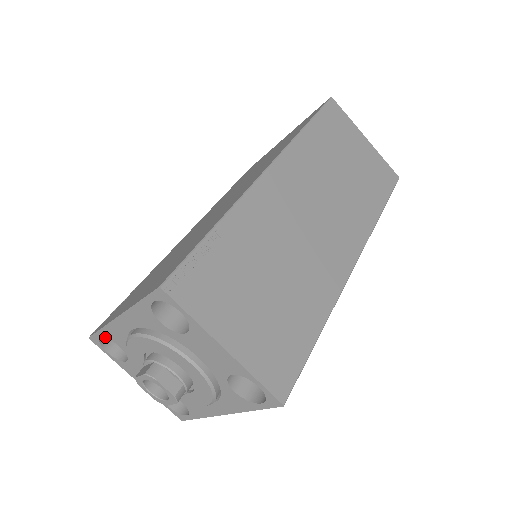
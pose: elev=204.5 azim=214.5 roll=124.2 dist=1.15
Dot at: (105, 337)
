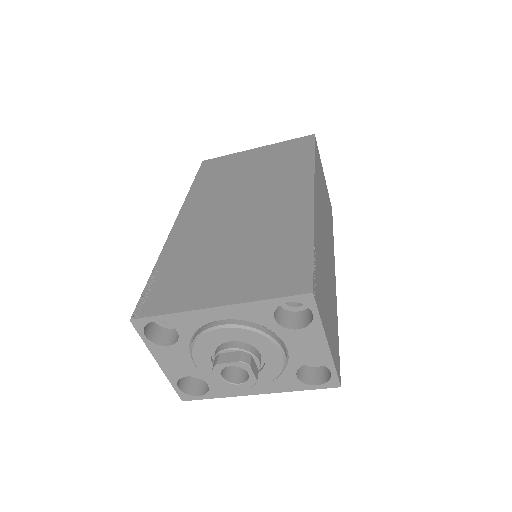
Dot at: (164, 322)
